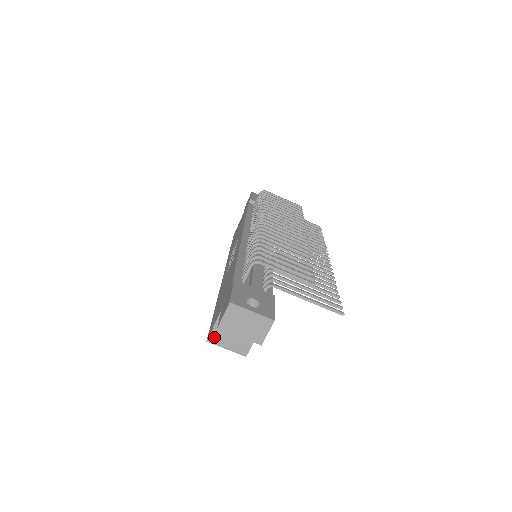
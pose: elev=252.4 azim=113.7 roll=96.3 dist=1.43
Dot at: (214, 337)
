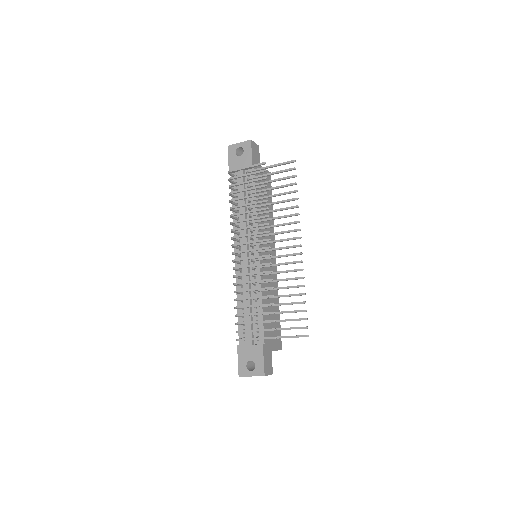
Dot at: occluded
